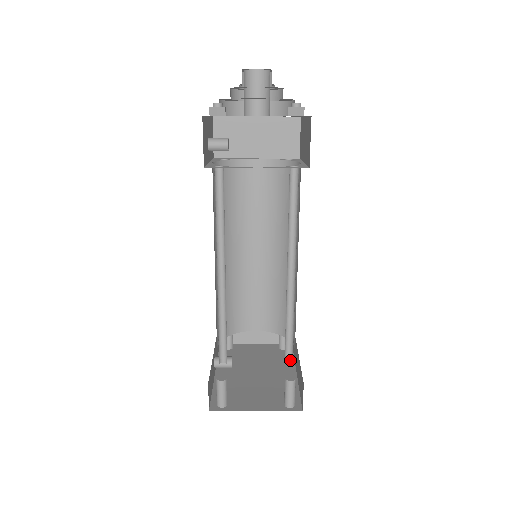
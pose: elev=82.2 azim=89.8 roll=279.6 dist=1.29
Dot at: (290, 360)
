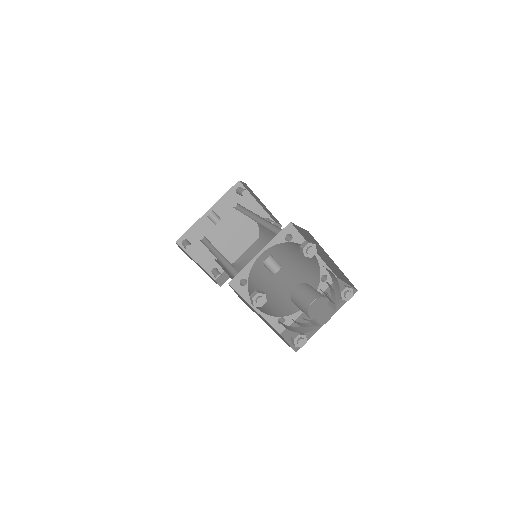
Dot at: occluded
